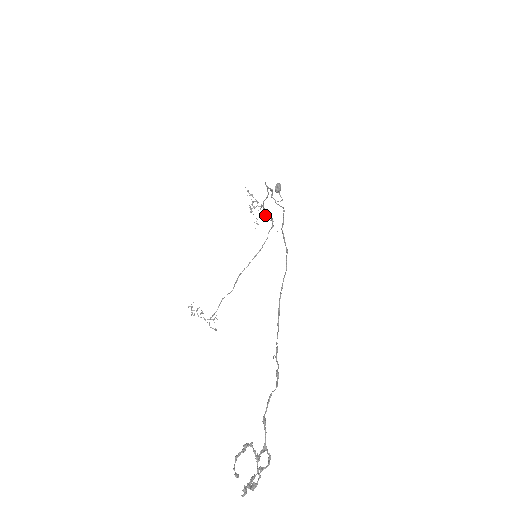
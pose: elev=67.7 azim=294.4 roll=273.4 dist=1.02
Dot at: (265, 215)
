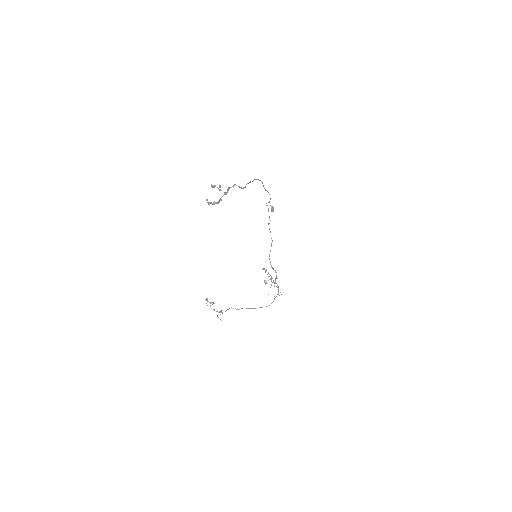
Dot at: (274, 286)
